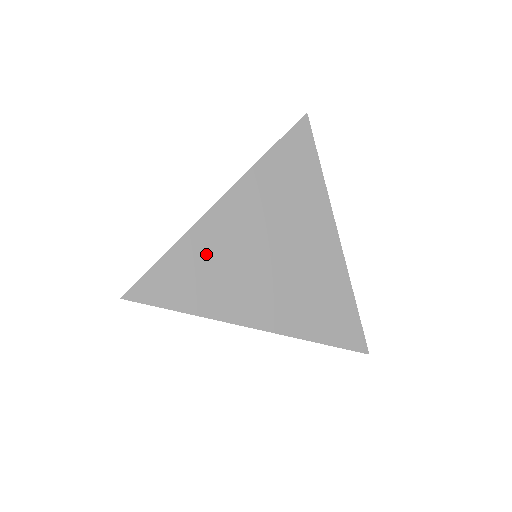
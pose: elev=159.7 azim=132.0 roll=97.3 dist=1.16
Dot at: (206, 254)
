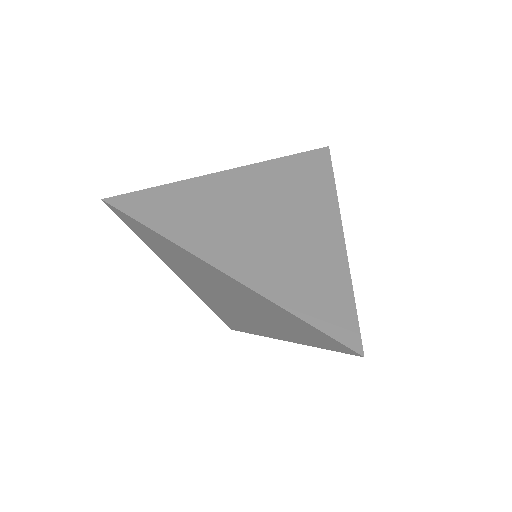
Dot at: (198, 199)
